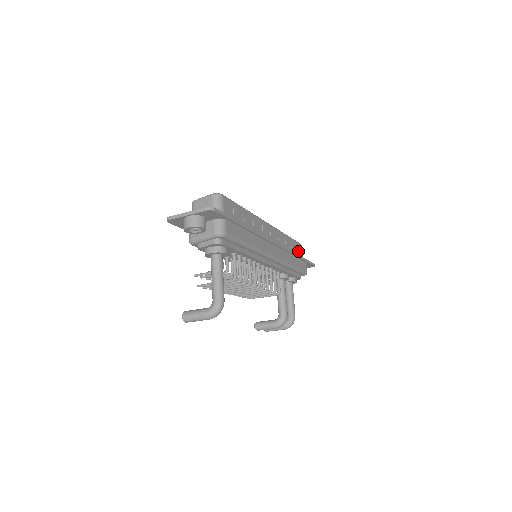
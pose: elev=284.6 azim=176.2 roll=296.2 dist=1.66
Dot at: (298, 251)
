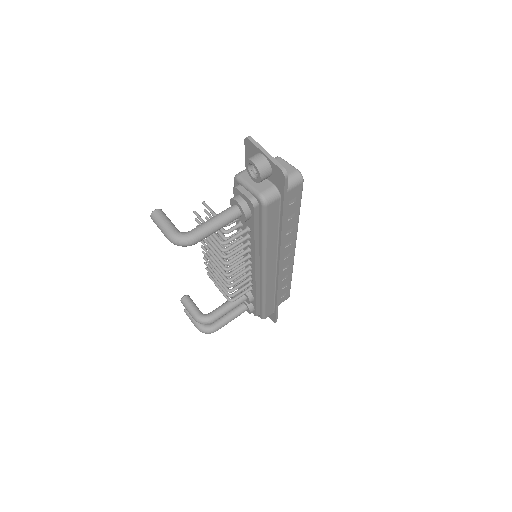
Dot at: (282, 298)
